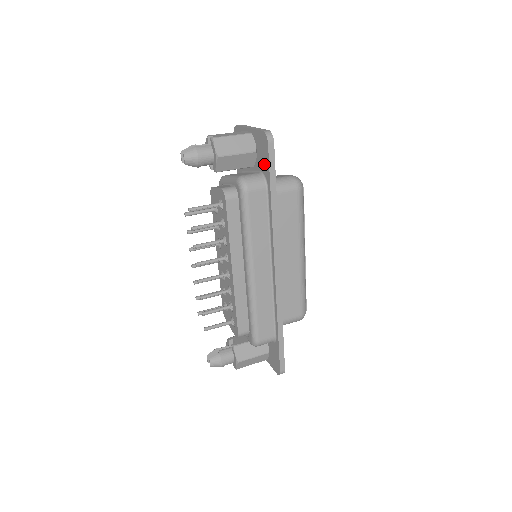
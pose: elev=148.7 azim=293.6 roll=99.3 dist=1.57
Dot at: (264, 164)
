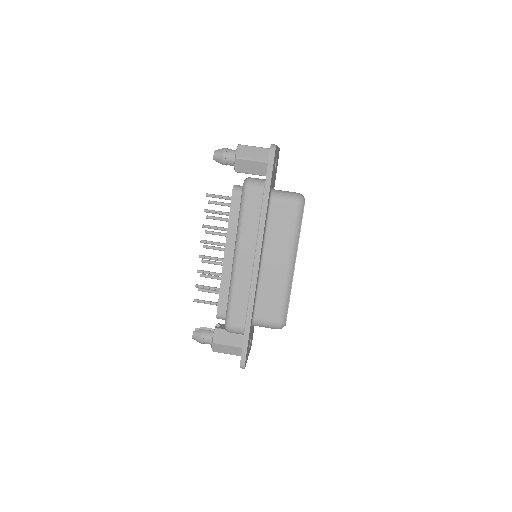
Dot at: occluded
